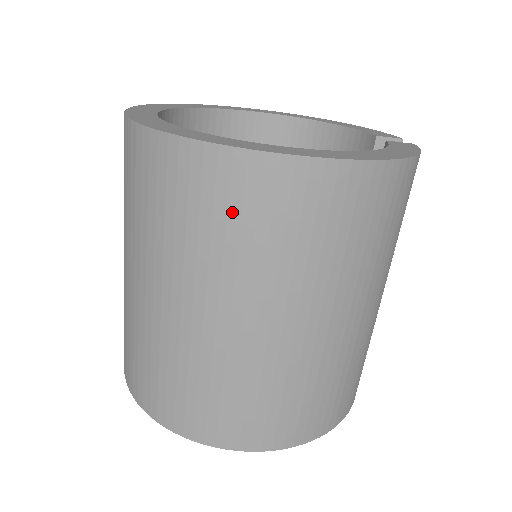
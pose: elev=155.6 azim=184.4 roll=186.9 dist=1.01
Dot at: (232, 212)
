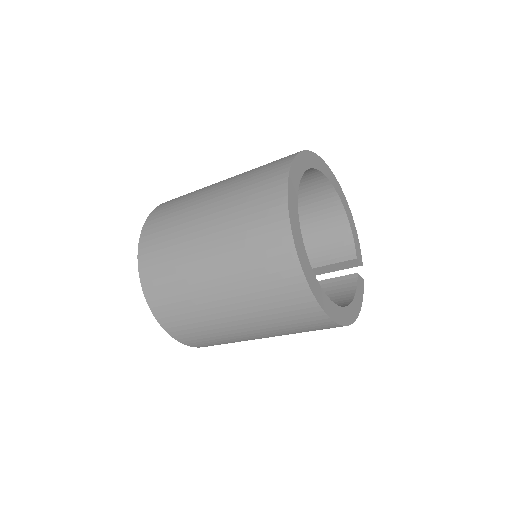
Dot at: (291, 313)
